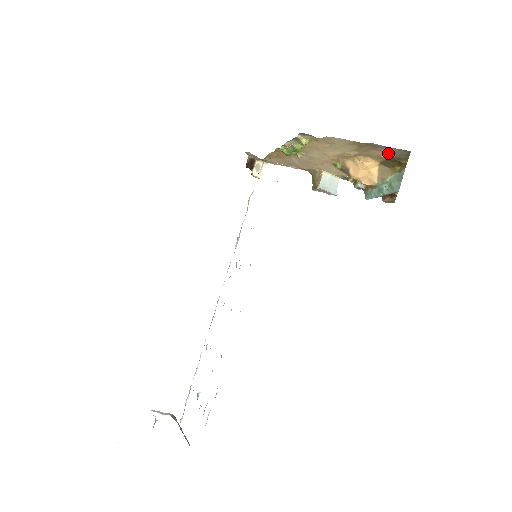
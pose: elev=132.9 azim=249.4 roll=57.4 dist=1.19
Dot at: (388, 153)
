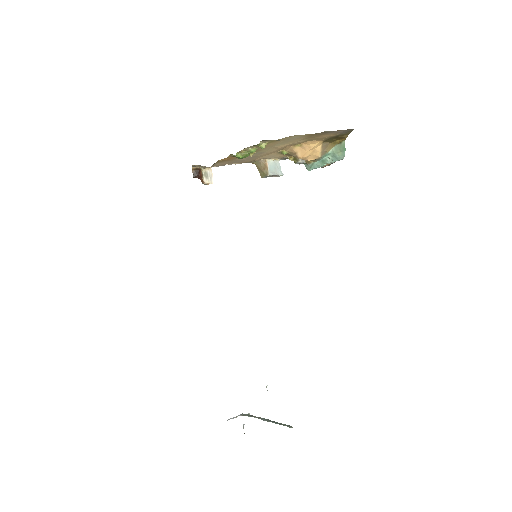
Dot at: (334, 134)
